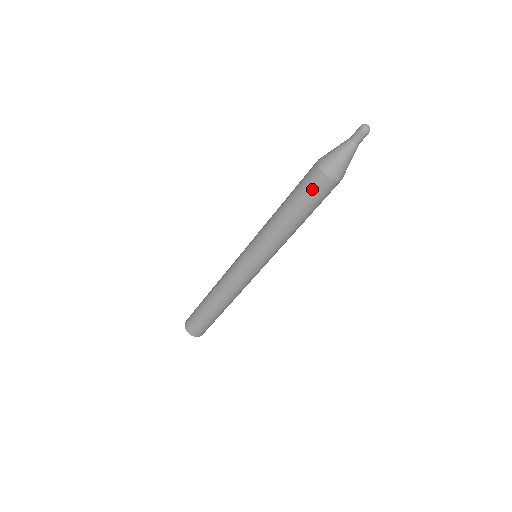
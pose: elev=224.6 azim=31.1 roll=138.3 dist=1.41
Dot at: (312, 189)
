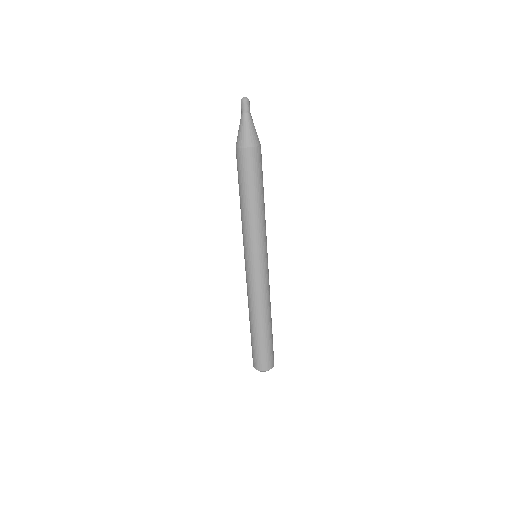
Dot at: (242, 166)
